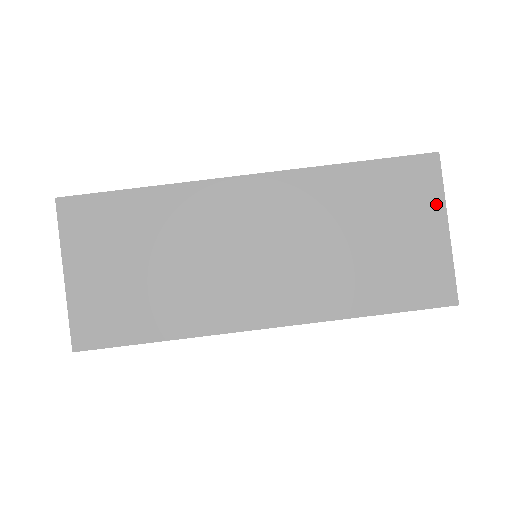
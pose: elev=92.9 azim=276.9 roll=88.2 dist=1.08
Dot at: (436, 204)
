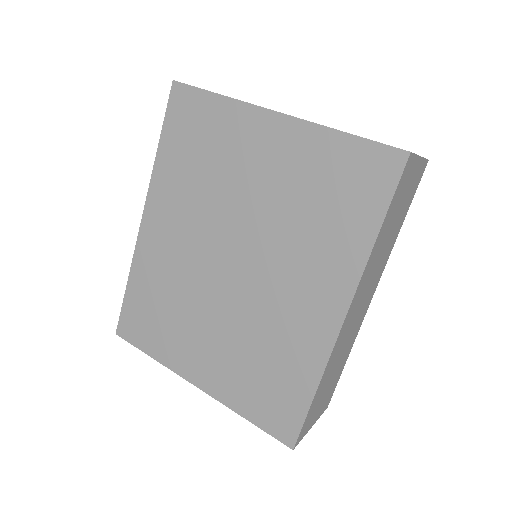
Dot at: occluded
